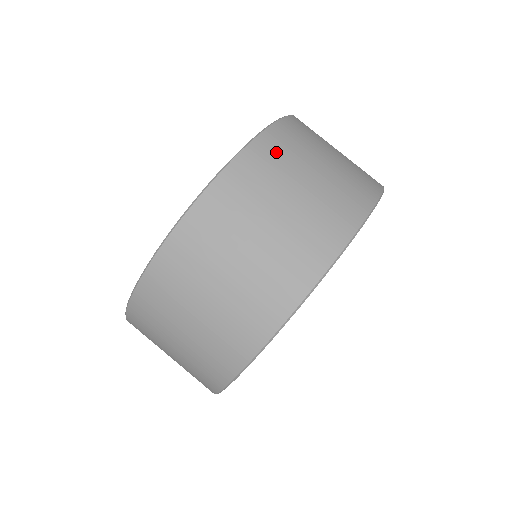
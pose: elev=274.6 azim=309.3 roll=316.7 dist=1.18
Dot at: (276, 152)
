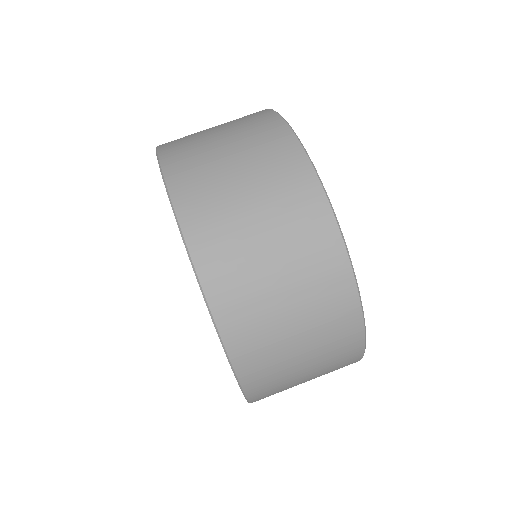
Dot at: (229, 280)
